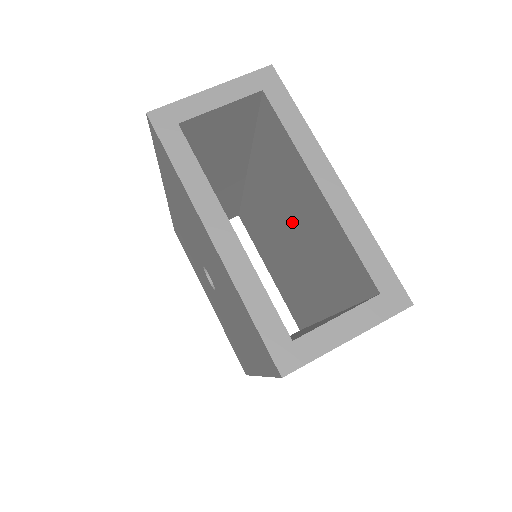
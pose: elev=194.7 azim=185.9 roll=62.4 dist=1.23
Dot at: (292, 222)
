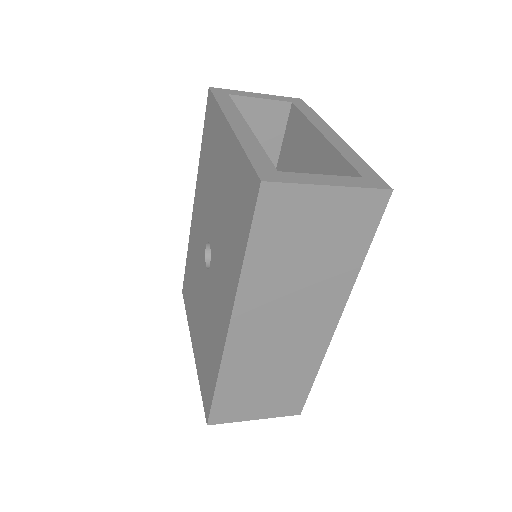
Dot at: occluded
